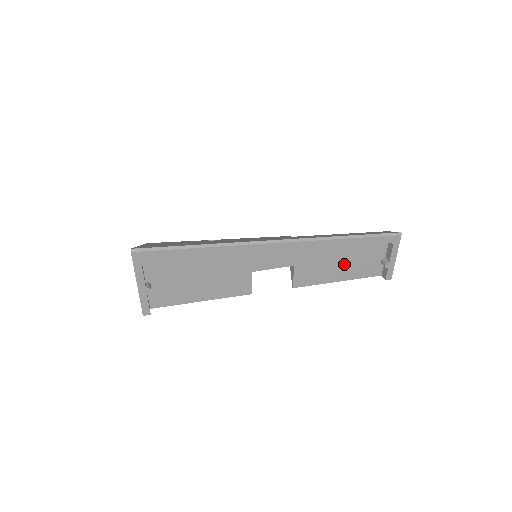
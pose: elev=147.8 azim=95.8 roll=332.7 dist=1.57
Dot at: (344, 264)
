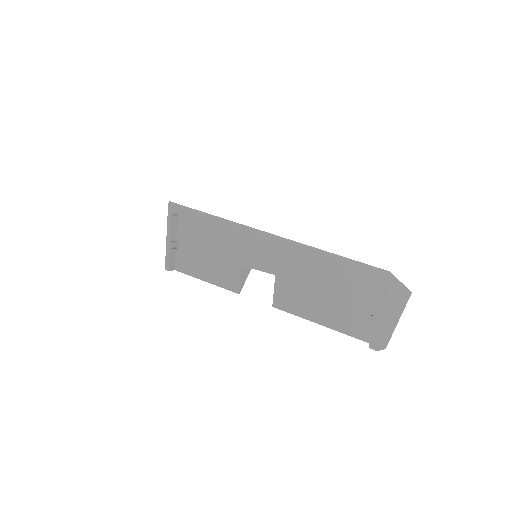
Dot at: (326, 299)
